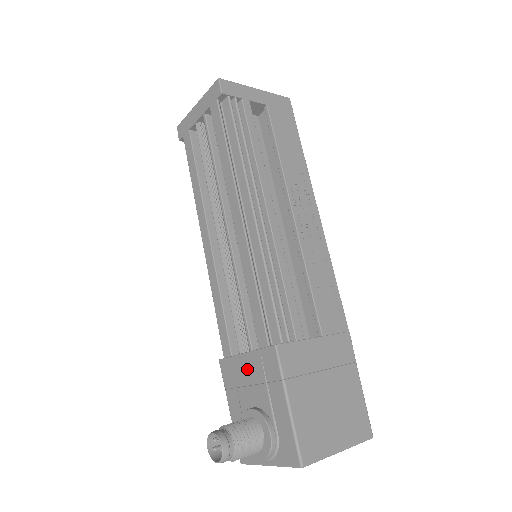
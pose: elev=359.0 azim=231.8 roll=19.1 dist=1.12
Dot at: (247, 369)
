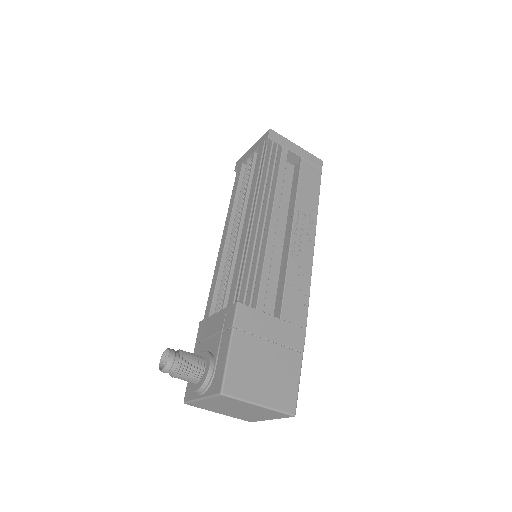
Dot at: (214, 324)
